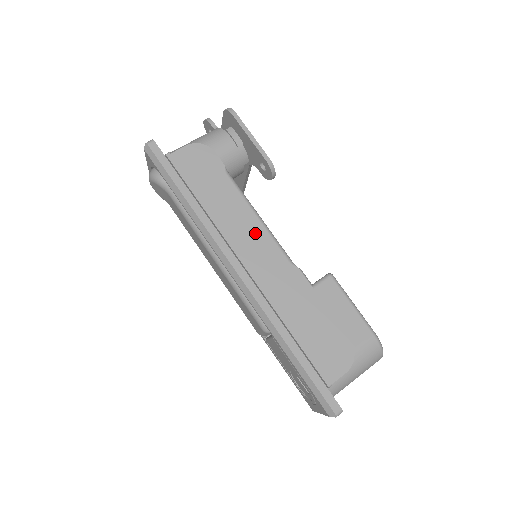
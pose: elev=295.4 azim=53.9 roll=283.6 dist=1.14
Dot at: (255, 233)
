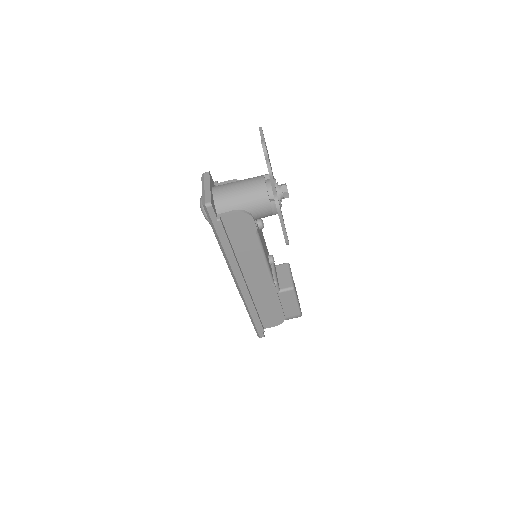
Dot at: (258, 268)
